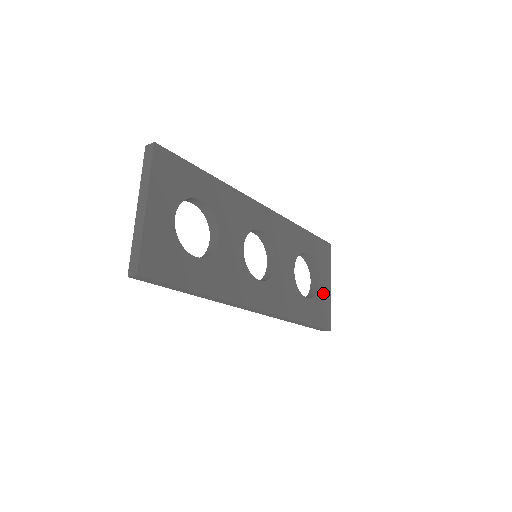
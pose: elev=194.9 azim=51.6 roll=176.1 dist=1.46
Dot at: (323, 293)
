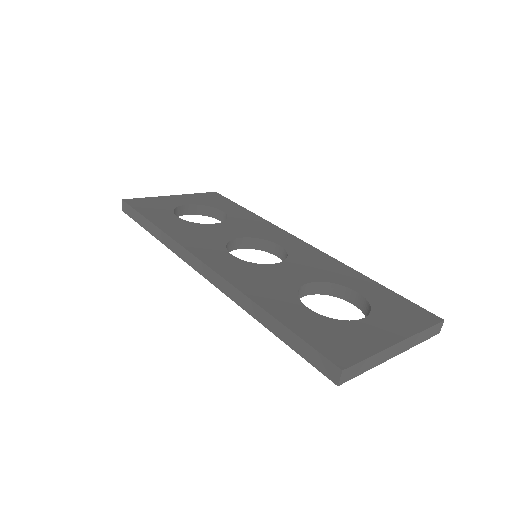
Dot at: (363, 332)
